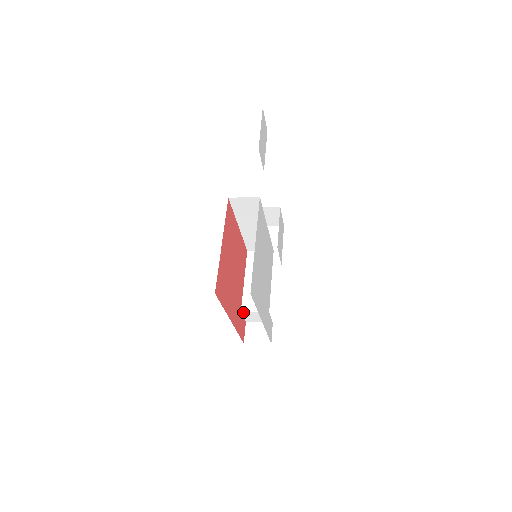
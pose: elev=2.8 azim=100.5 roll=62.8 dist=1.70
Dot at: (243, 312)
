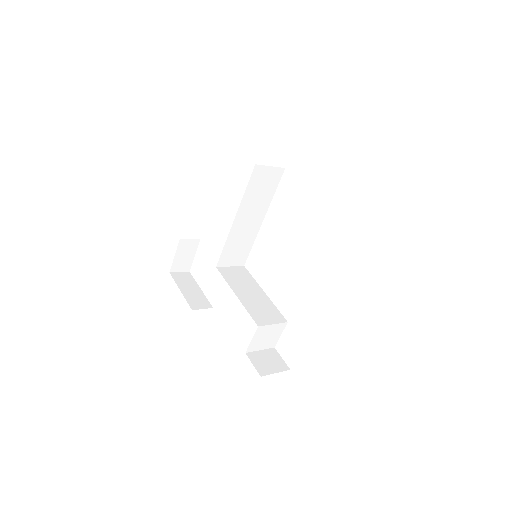
Dot at: (259, 327)
